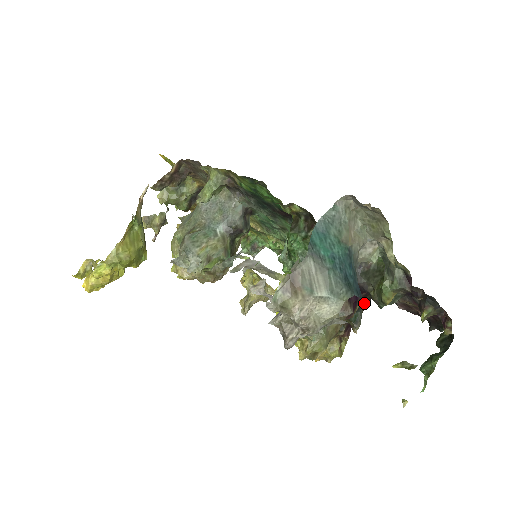
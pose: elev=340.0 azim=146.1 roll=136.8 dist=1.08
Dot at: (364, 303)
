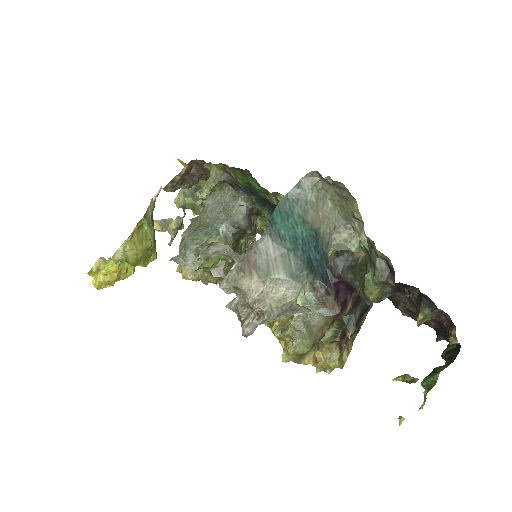
Dot at: (331, 291)
